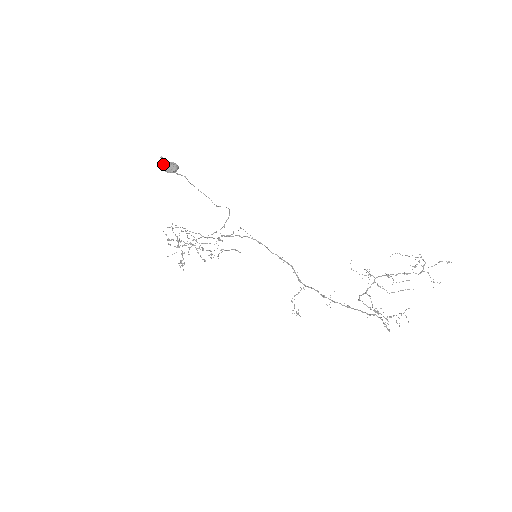
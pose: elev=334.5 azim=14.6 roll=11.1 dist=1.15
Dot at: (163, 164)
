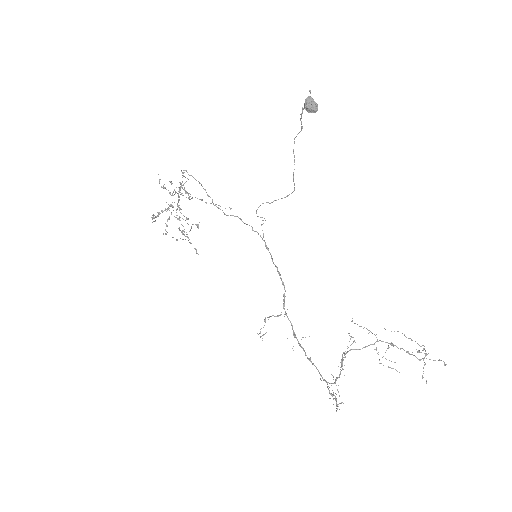
Dot at: (309, 96)
